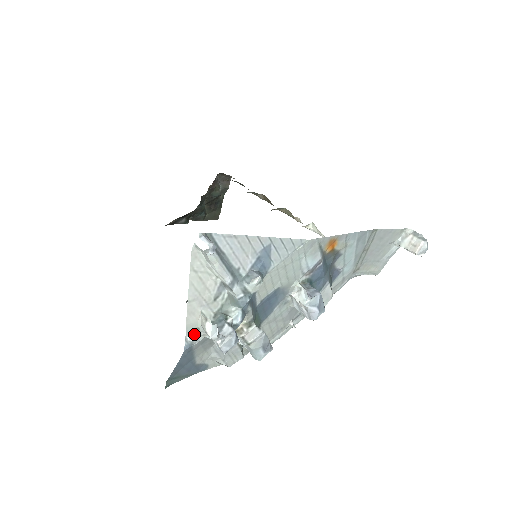
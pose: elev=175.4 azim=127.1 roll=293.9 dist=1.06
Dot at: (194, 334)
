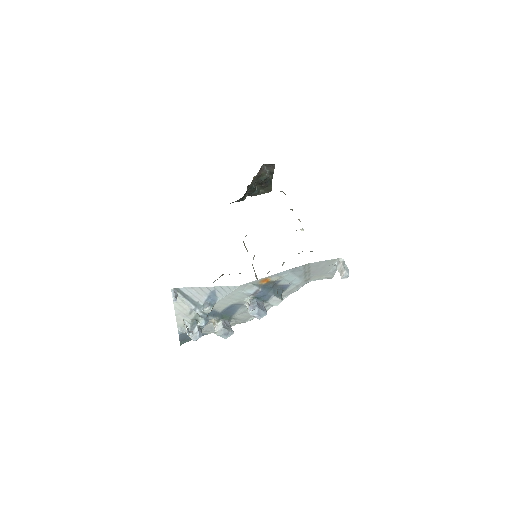
Dot at: (182, 328)
